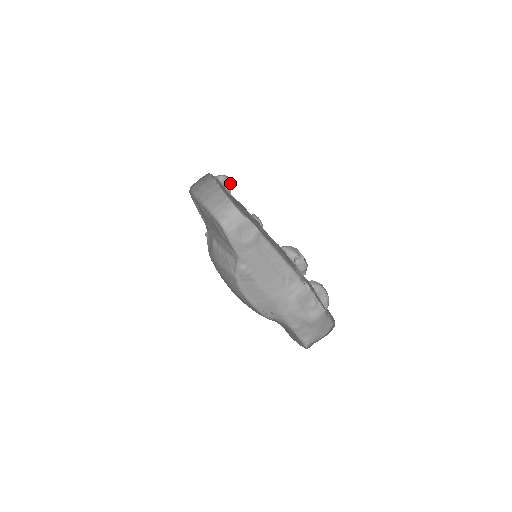
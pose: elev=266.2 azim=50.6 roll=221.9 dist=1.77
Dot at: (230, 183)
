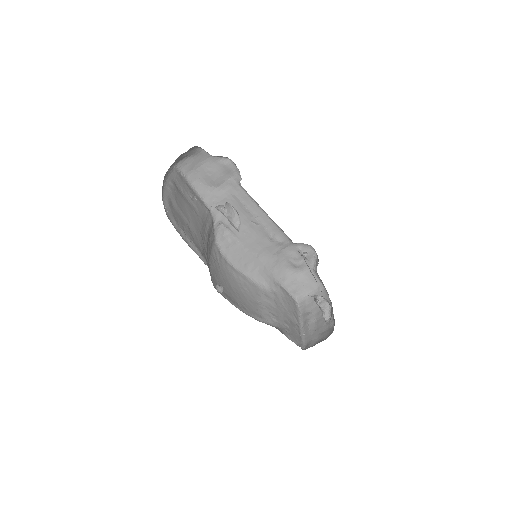
Dot at: (230, 208)
